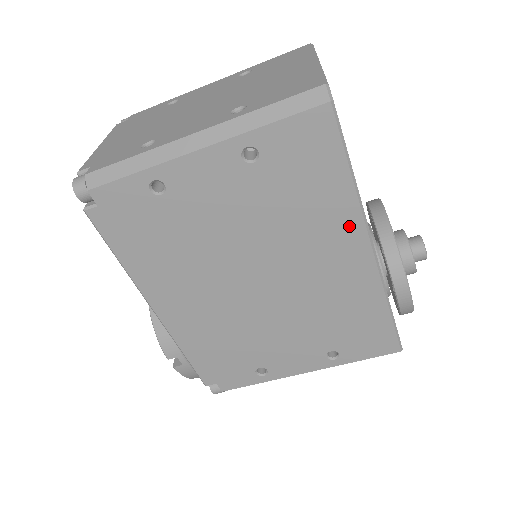
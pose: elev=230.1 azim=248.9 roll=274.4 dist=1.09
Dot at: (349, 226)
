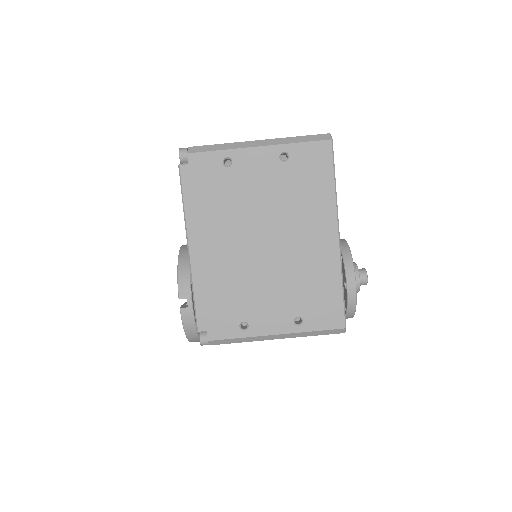
Dot at: (328, 215)
